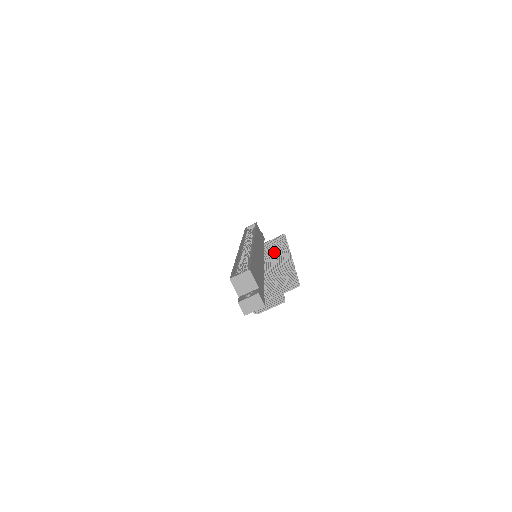
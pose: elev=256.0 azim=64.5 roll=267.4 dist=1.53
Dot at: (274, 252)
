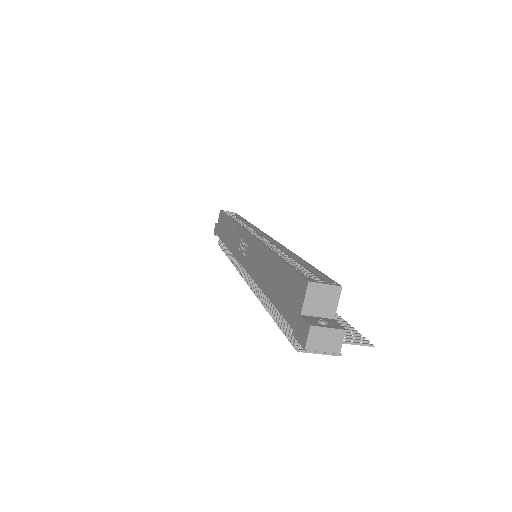
Dot at: occluded
